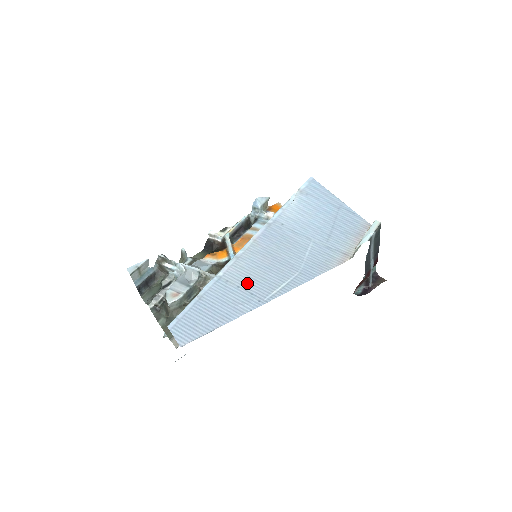
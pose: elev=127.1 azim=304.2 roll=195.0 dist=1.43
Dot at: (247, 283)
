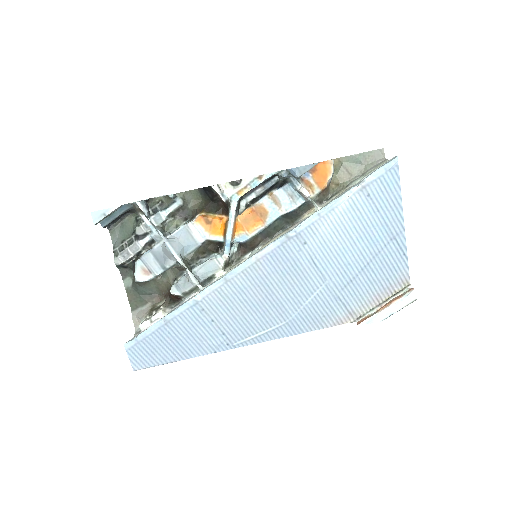
Dot at: (224, 319)
